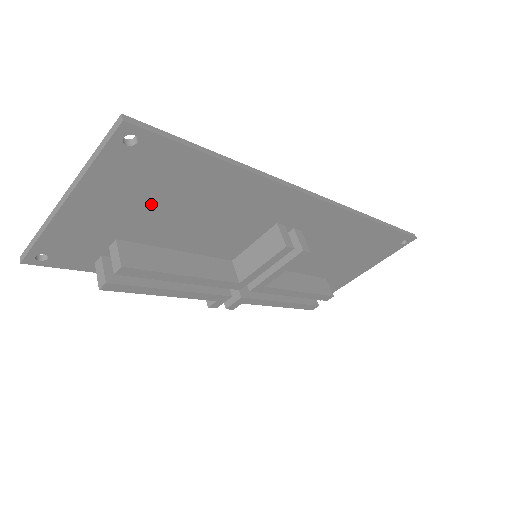
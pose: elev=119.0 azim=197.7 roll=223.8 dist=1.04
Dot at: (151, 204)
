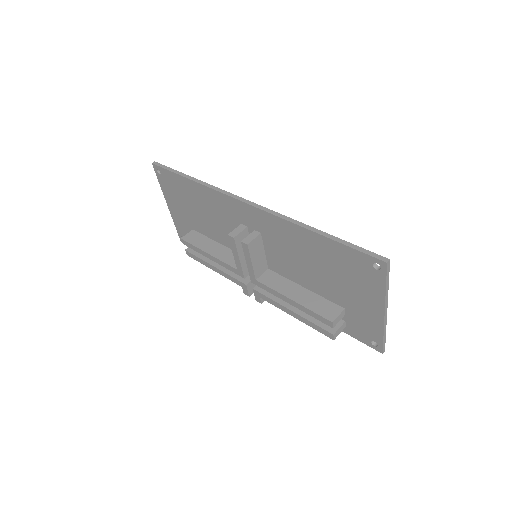
Dot at: (186, 206)
